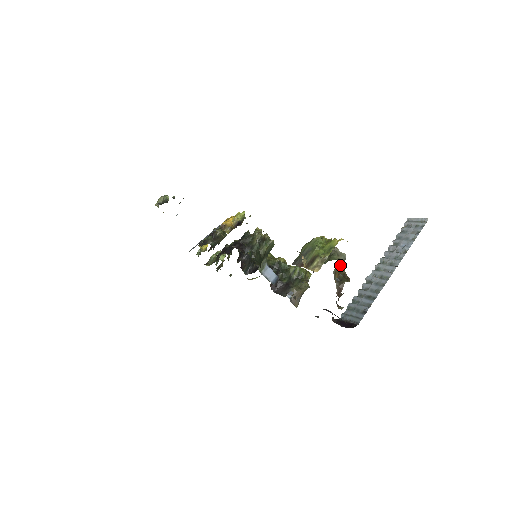
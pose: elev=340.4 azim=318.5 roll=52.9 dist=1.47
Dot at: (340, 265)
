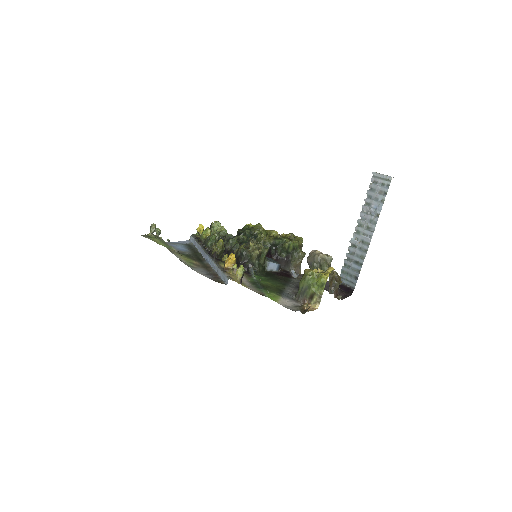
Dot at: (331, 277)
